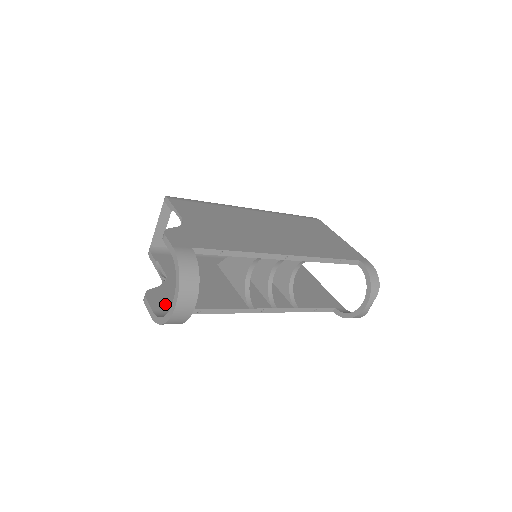
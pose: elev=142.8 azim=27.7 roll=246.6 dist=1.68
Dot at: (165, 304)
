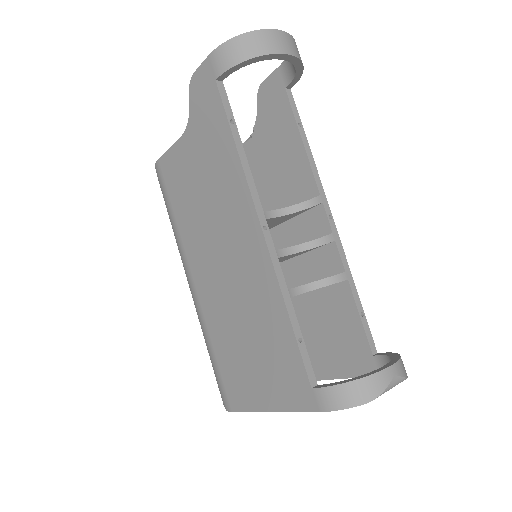
Dot at: occluded
